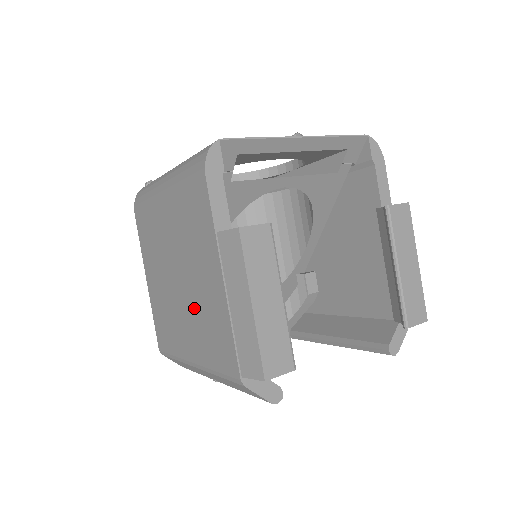
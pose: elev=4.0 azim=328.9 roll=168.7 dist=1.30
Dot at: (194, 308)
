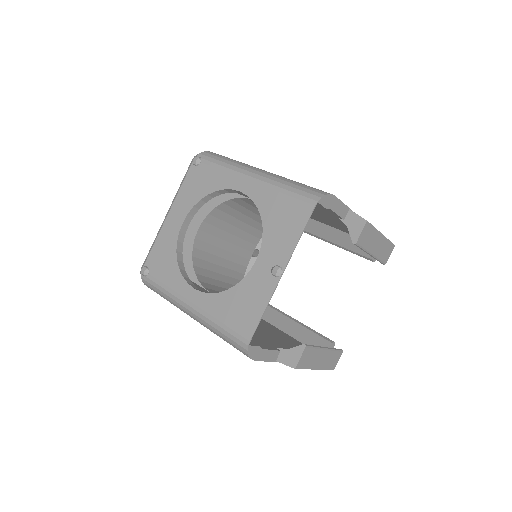
Dot at: occluded
